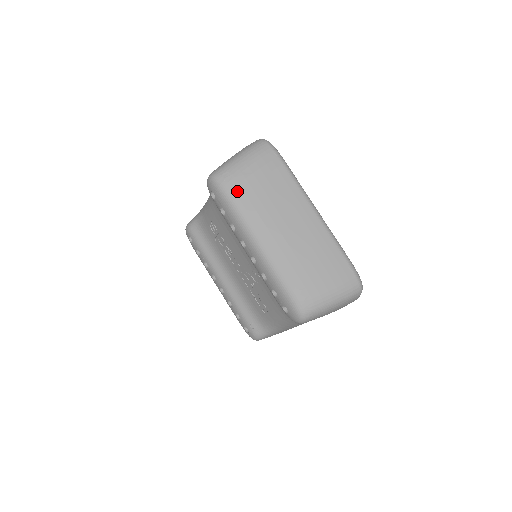
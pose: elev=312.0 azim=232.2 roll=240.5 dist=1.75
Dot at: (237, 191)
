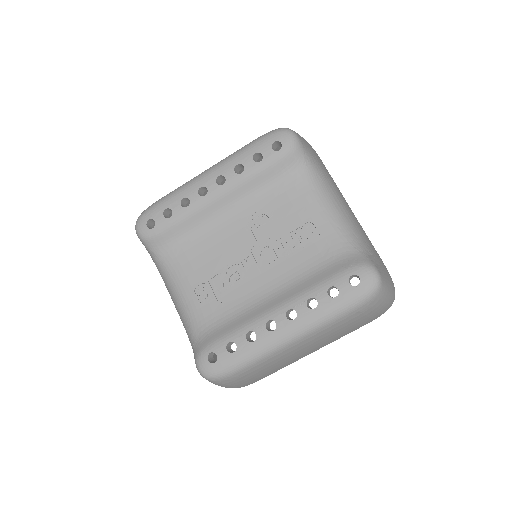
Dot at: occluded
